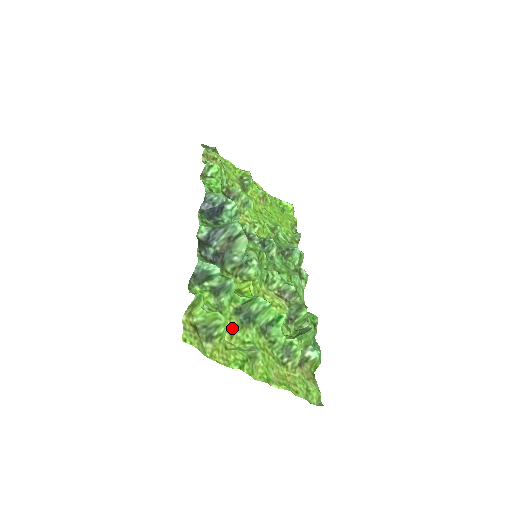
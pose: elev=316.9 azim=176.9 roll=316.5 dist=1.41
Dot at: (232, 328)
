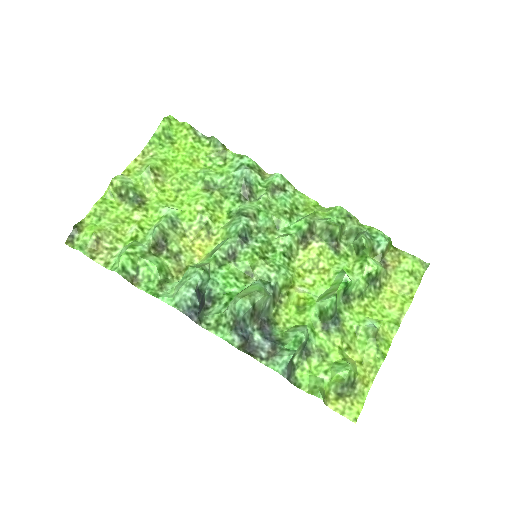
Dot at: (342, 345)
